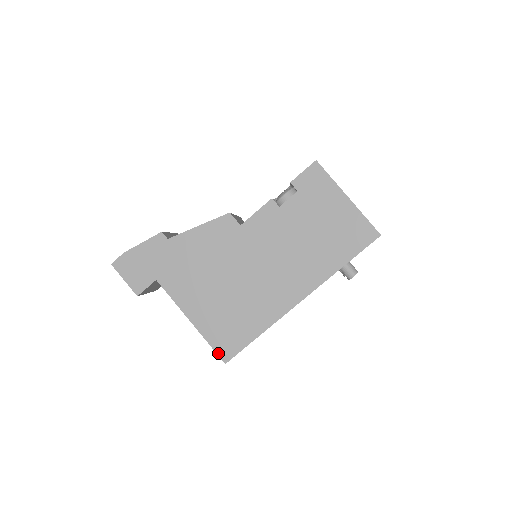
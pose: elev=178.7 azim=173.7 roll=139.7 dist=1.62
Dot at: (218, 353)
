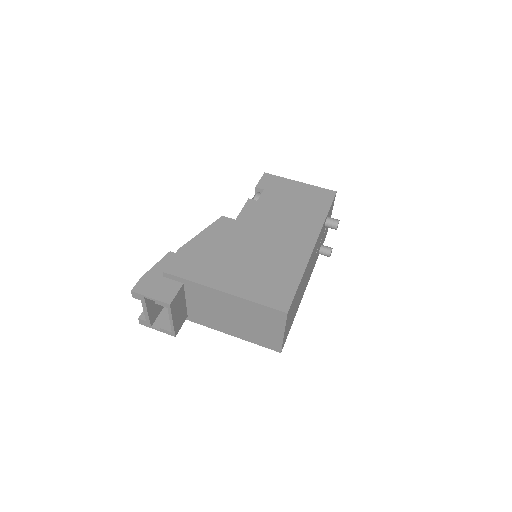
Dot at: (275, 308)
